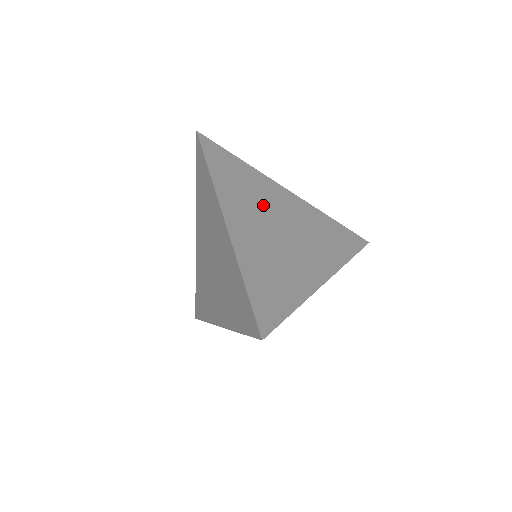
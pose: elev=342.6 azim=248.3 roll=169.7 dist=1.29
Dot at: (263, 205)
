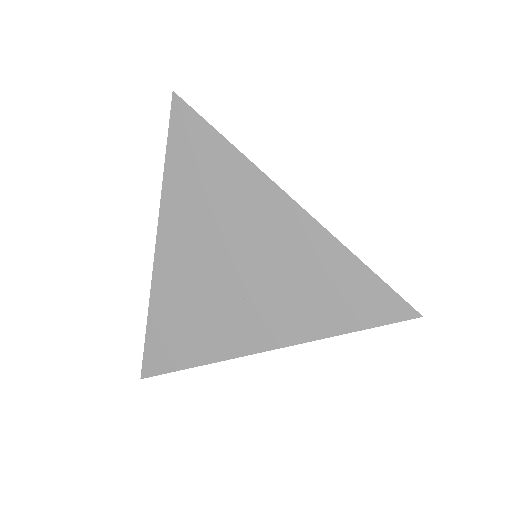
Dot at: occluded
